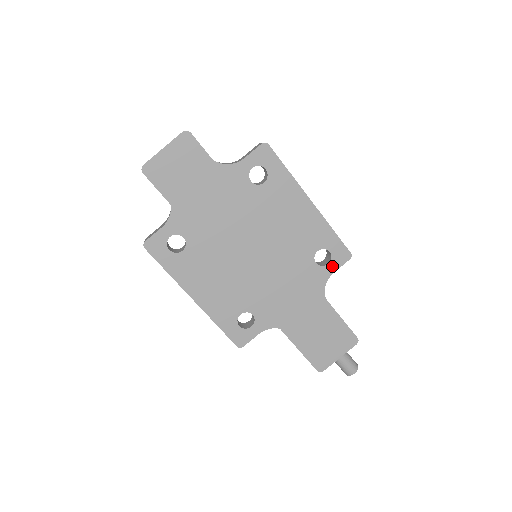
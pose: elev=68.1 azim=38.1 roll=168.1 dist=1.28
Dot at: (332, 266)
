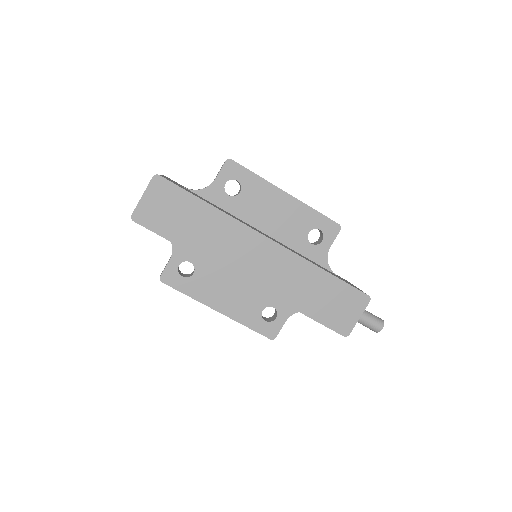
Dot at: (327, 241)
